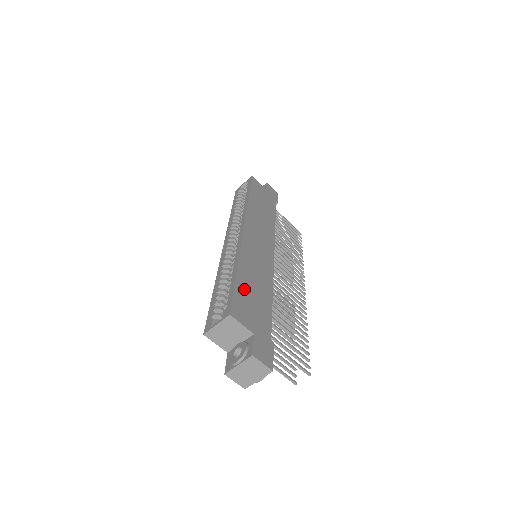
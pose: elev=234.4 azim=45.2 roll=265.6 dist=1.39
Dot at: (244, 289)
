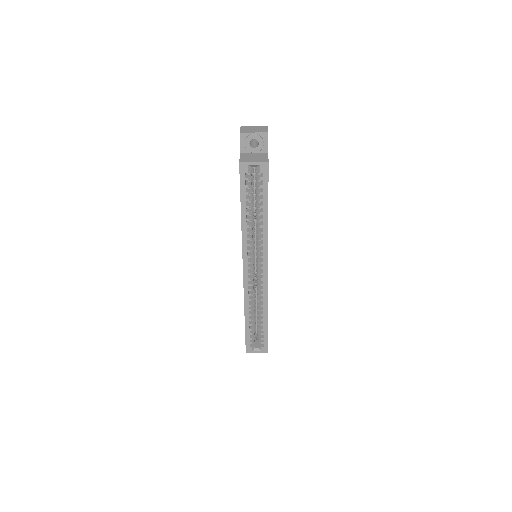
Dot at: occluded
